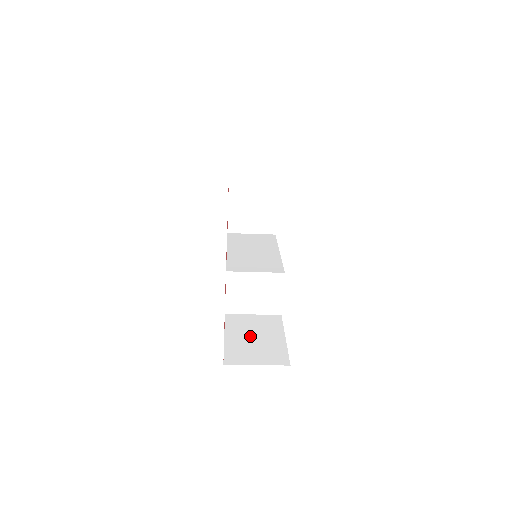
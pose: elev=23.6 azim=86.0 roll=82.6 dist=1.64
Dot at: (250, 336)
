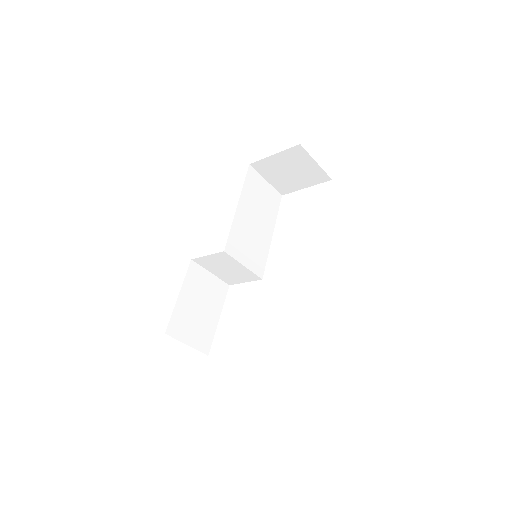
Dot at: (197, 304)
